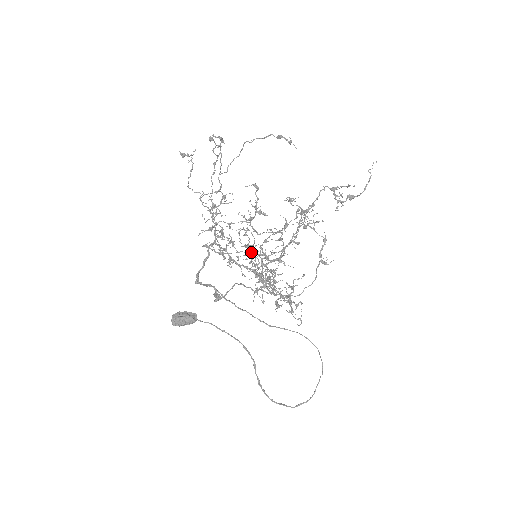
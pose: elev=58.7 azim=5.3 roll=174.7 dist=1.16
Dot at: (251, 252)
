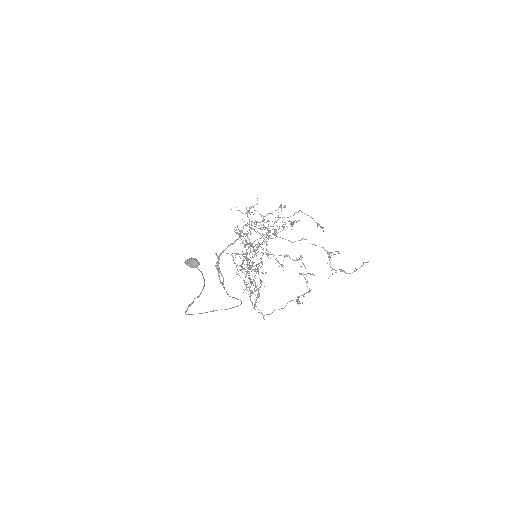
Dot at: occluded
